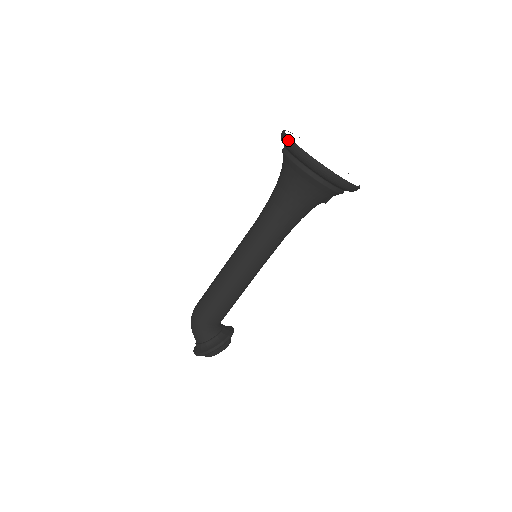
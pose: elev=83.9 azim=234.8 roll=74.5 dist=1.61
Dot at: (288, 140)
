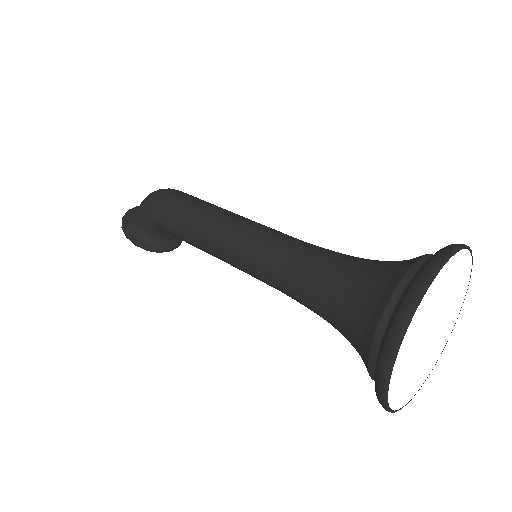
Dot at: (422, 287)
